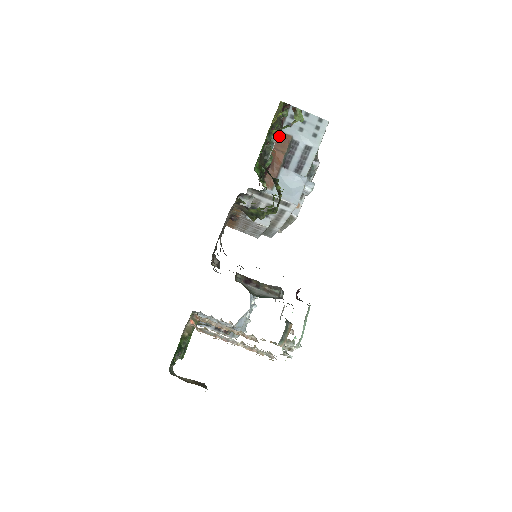
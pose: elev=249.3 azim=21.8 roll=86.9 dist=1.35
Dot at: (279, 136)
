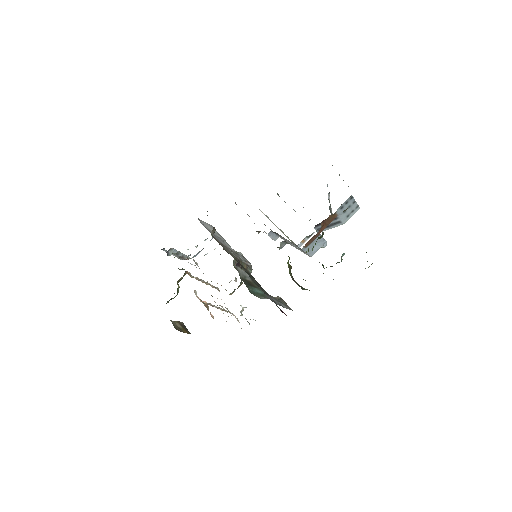
Dot at: (332, 215)
